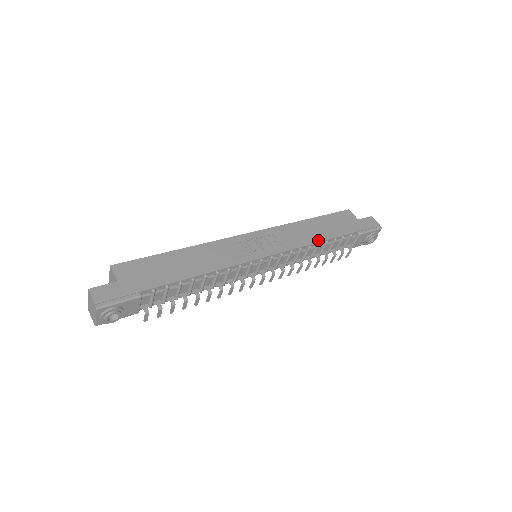
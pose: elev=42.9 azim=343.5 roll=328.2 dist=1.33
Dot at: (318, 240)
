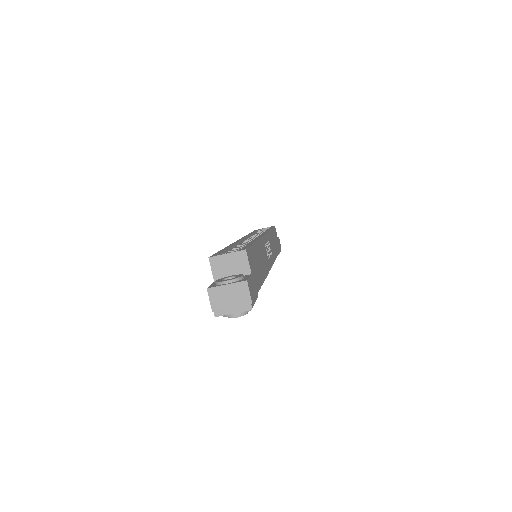
Dot at: (276, 255)
